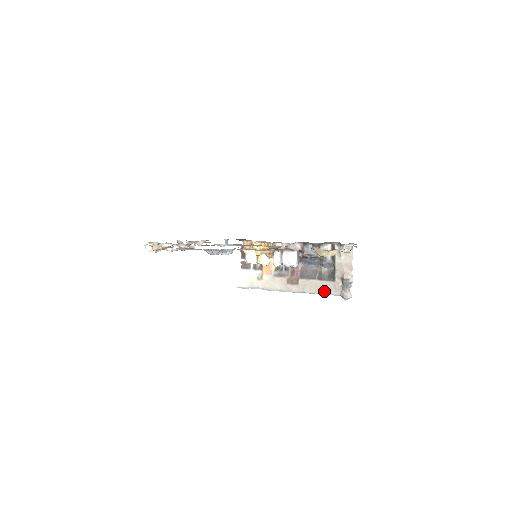
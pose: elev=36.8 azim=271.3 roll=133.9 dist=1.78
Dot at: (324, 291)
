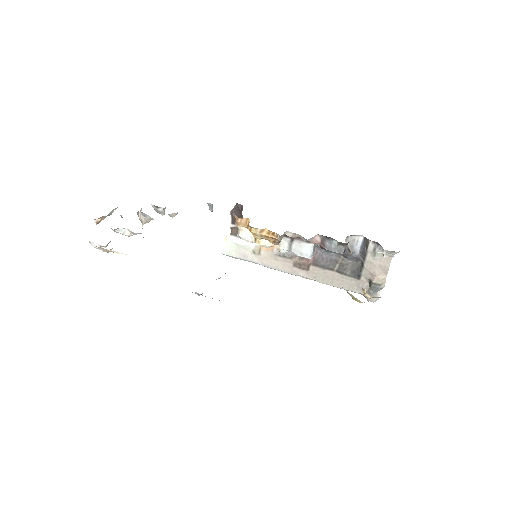
Dot at: (342, 286)
